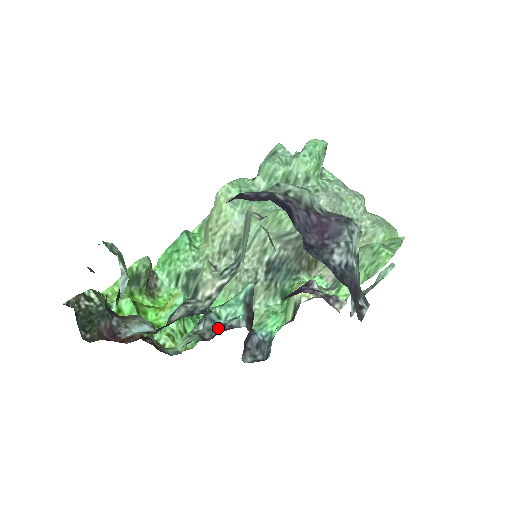
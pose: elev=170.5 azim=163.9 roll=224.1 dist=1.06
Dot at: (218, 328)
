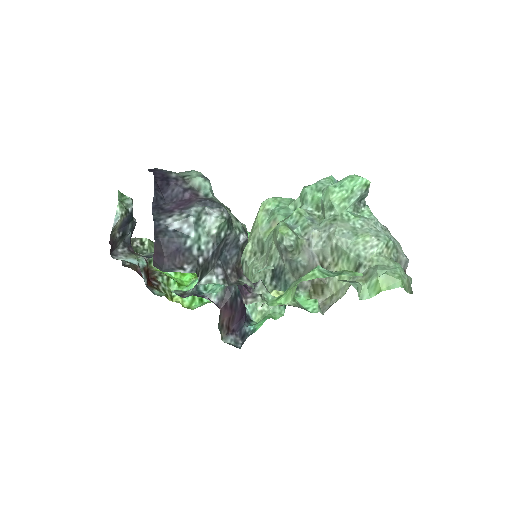
Dot at: (196, 294)
